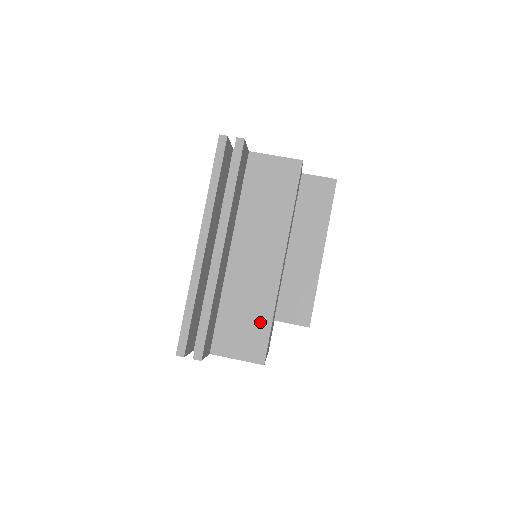
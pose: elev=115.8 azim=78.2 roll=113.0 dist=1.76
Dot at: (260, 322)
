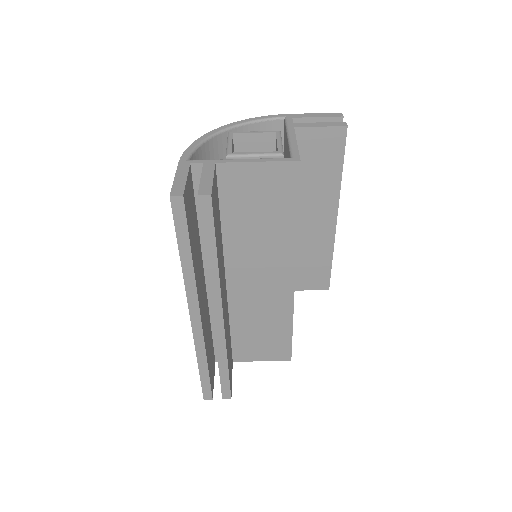
Dot at: (279, 332)
